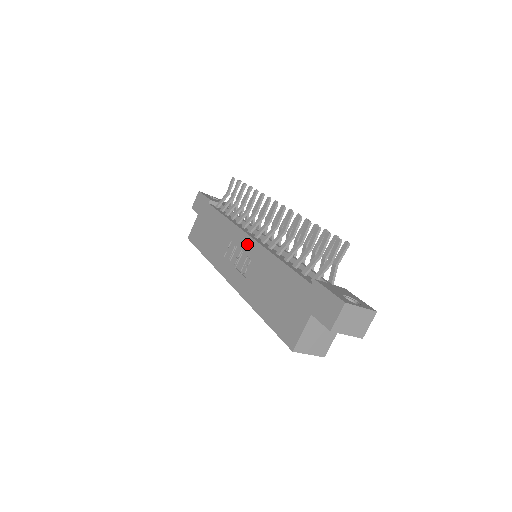
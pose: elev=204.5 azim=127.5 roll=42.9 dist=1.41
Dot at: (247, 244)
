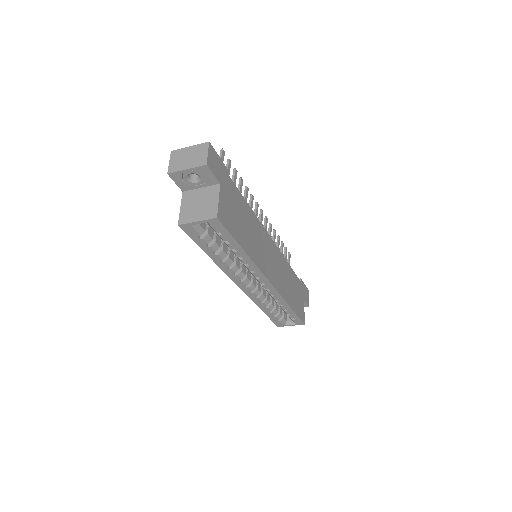
Dot at: occluded
